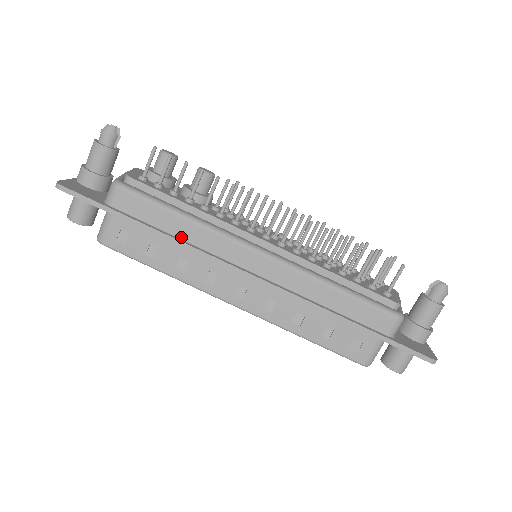
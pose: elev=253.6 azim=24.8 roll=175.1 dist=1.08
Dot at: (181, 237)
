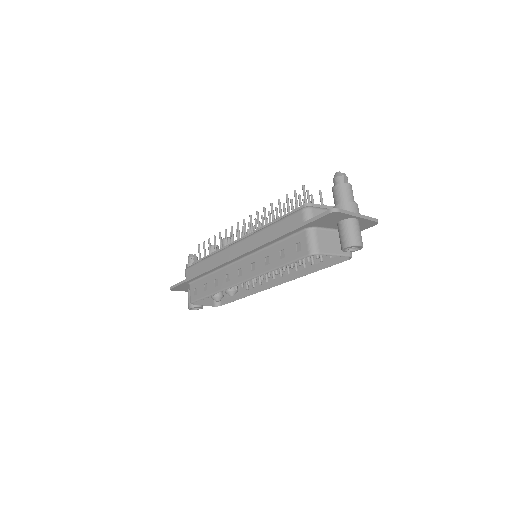
Dot at: occluded
